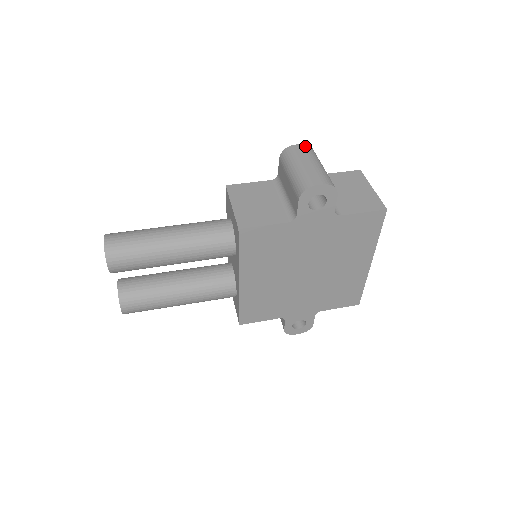
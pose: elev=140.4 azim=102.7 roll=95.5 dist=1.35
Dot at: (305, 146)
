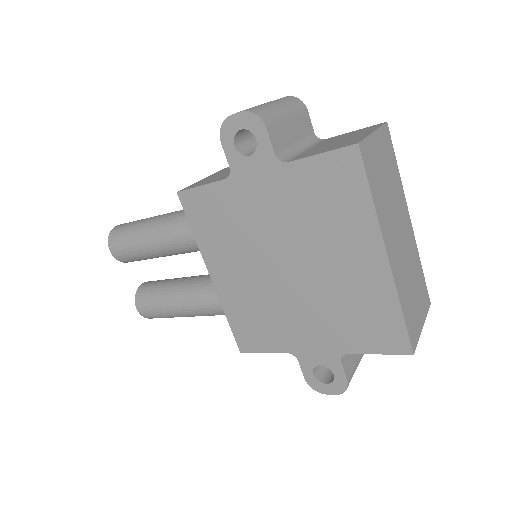
Dot at: (285, 97)
